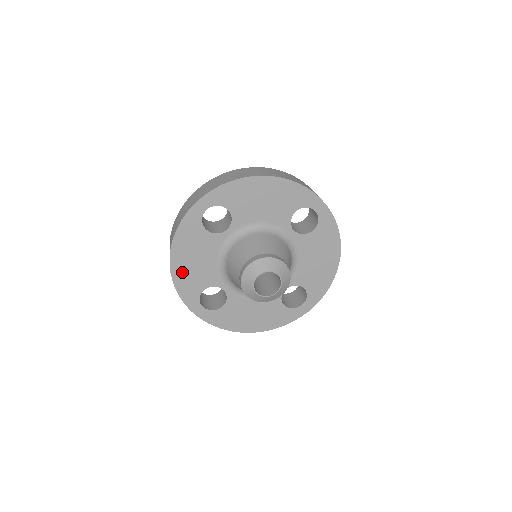
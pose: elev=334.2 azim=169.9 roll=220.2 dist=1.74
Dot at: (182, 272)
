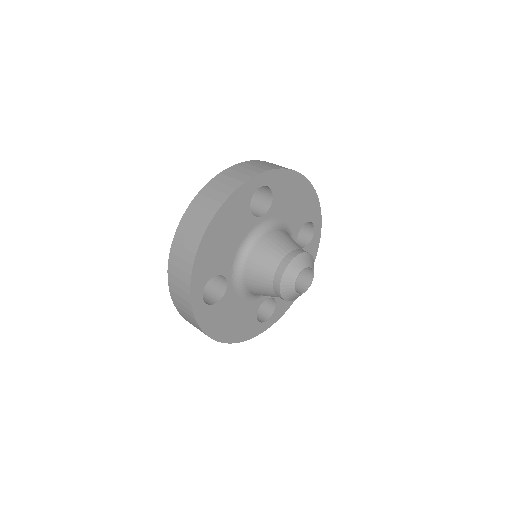
Dot at: (234, 333)
